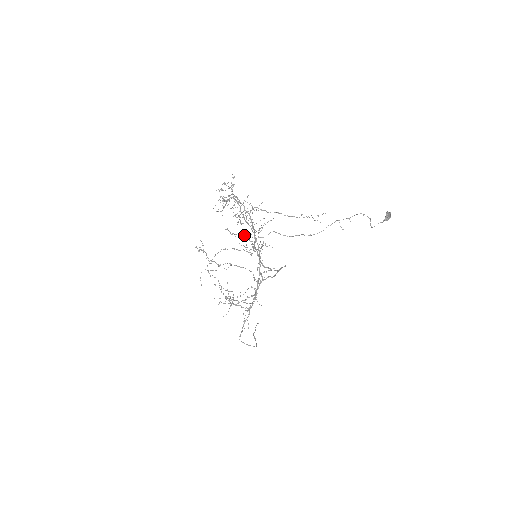
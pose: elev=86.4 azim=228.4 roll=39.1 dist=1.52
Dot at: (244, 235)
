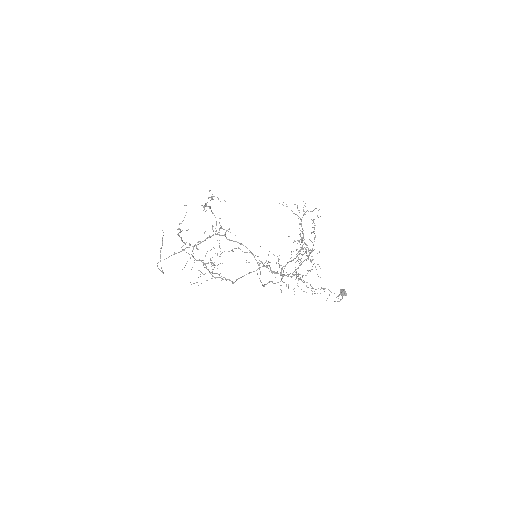
Dot at: occluded
